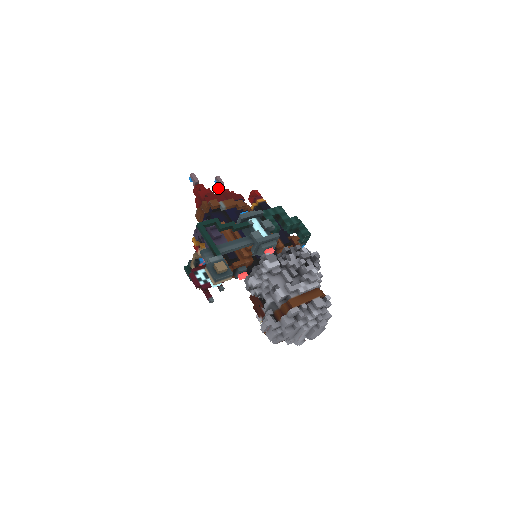
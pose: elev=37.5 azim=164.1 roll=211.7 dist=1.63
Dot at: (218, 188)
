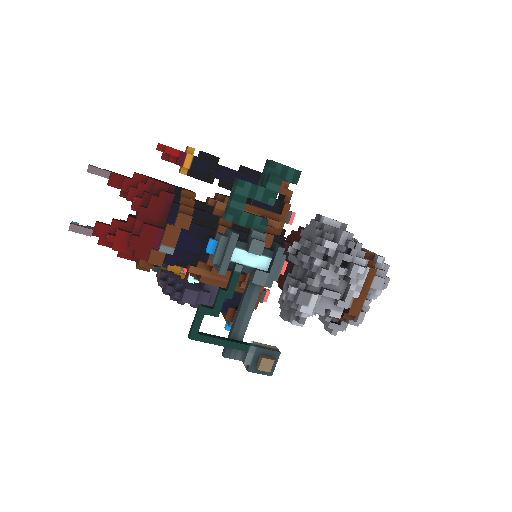
Dot at: (108, 184)
